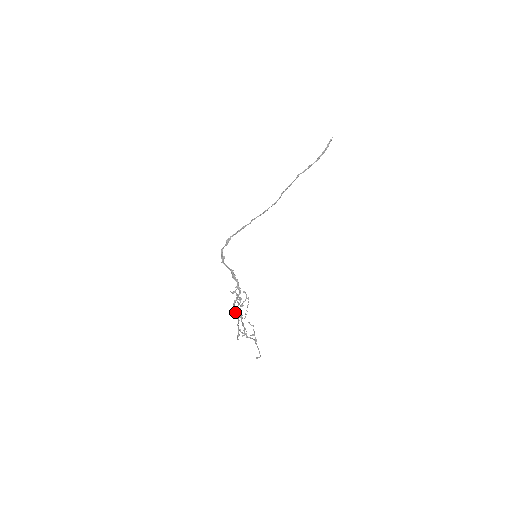
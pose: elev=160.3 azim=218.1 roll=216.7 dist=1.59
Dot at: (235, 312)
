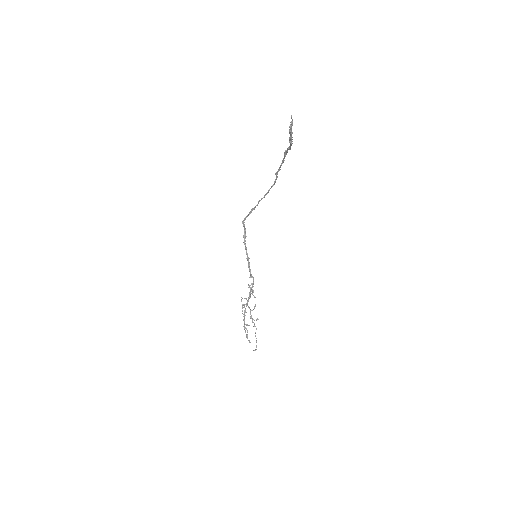
Dot at: occluded
